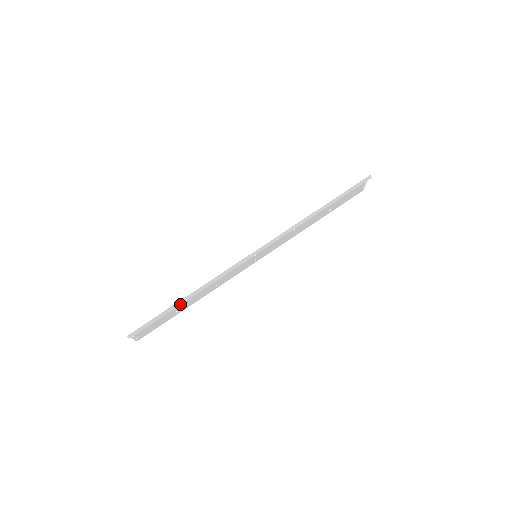
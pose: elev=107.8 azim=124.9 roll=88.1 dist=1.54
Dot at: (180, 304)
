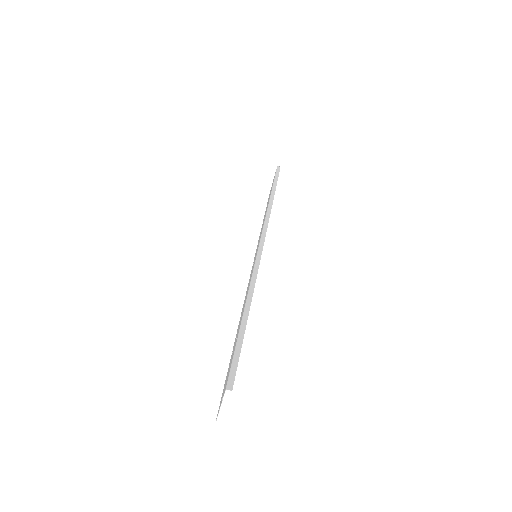
Dot at: (246, 319)
